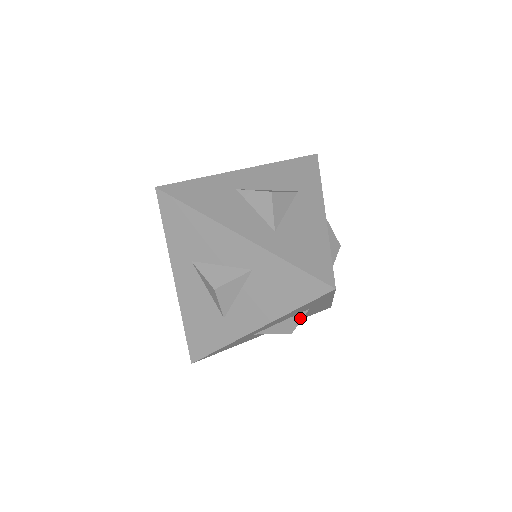
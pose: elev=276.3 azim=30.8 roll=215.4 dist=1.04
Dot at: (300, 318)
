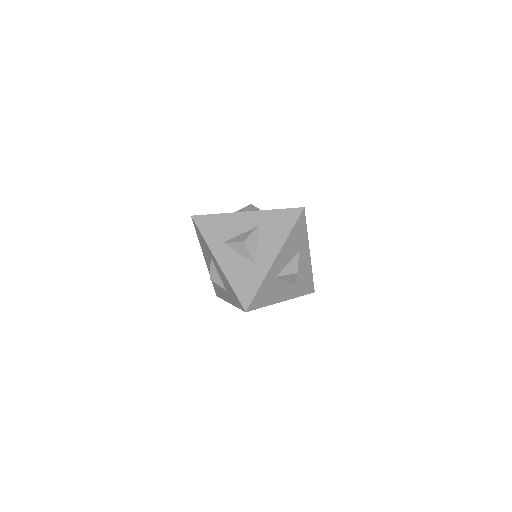
Dot at: (297, 260)
